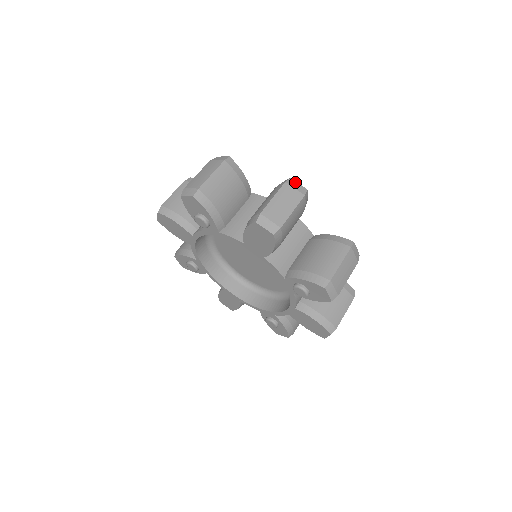
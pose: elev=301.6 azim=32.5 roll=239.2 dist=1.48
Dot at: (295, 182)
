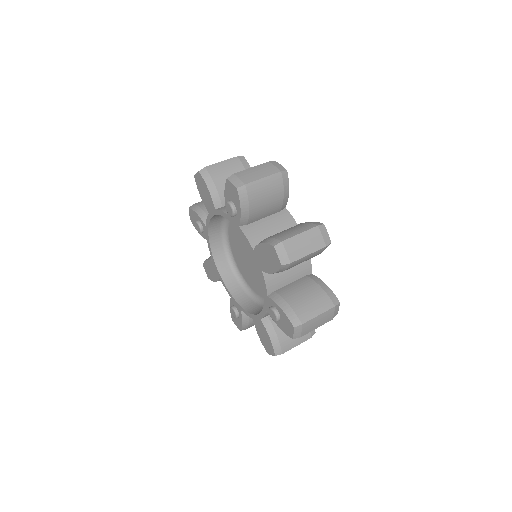
Dot at: occluded
